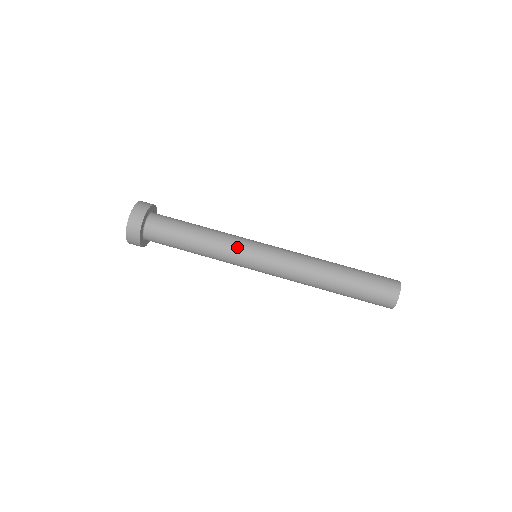
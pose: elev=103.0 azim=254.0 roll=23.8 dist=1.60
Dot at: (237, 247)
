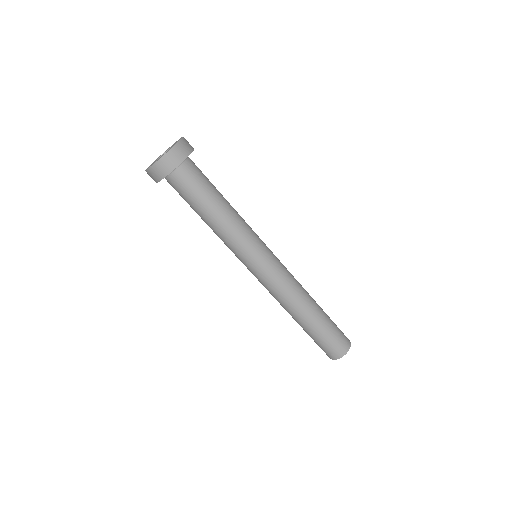
Dot at: (234, 252)
